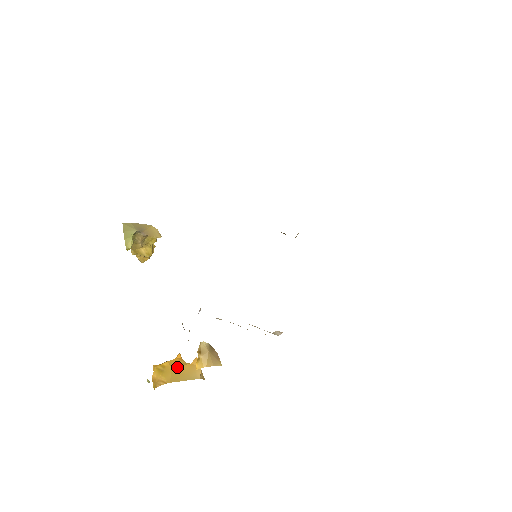
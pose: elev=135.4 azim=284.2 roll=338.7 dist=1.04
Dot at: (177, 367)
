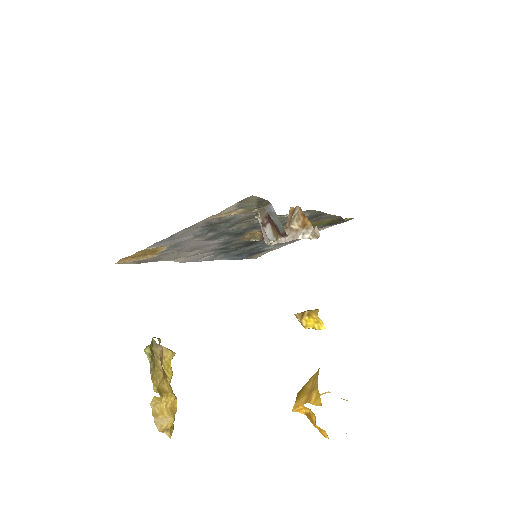
Dot at: occluded
